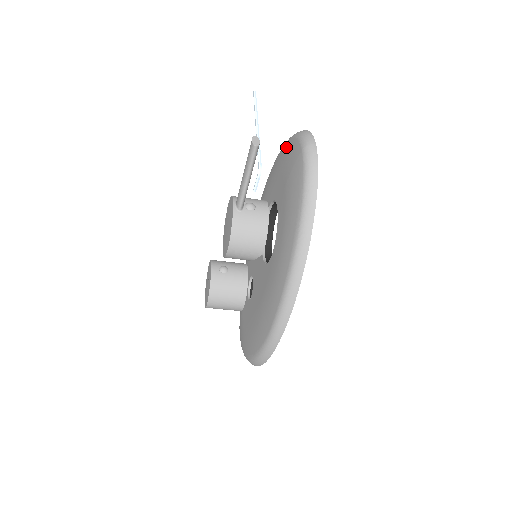
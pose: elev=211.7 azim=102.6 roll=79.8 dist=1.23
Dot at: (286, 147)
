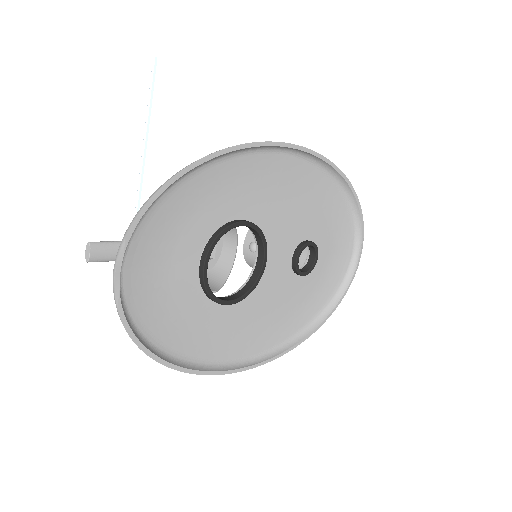
Dot at: (166, 199)
